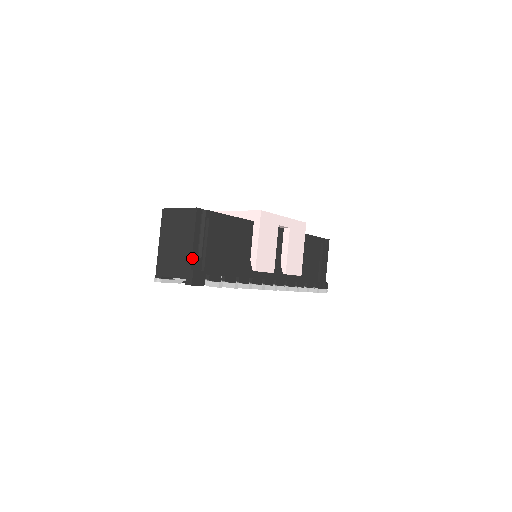
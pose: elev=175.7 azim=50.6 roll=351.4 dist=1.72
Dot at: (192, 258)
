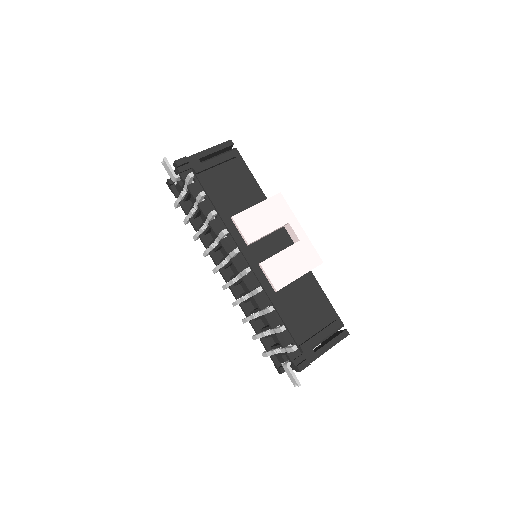
Dot at: (195, 155)
